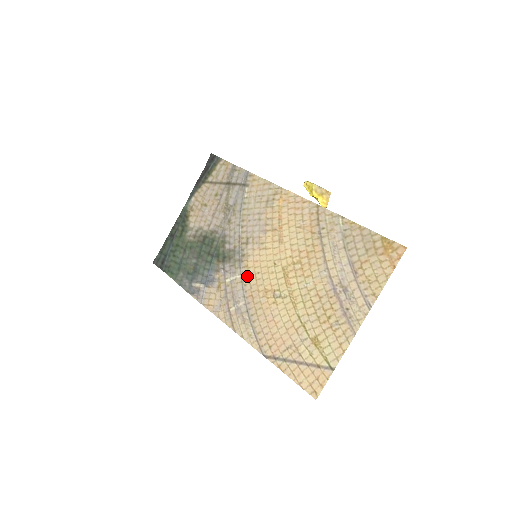
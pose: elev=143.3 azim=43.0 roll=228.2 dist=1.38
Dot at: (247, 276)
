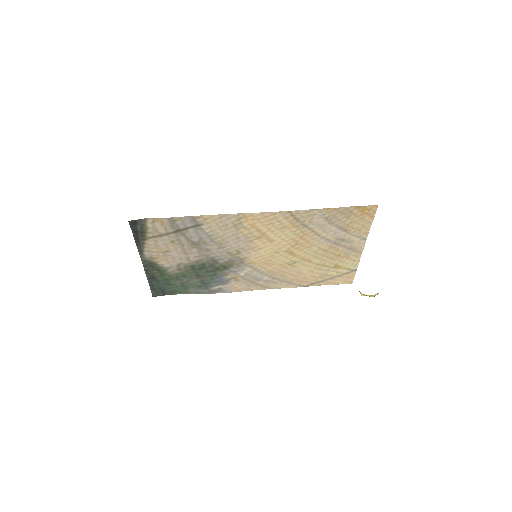
Dot at: (257, 266)
